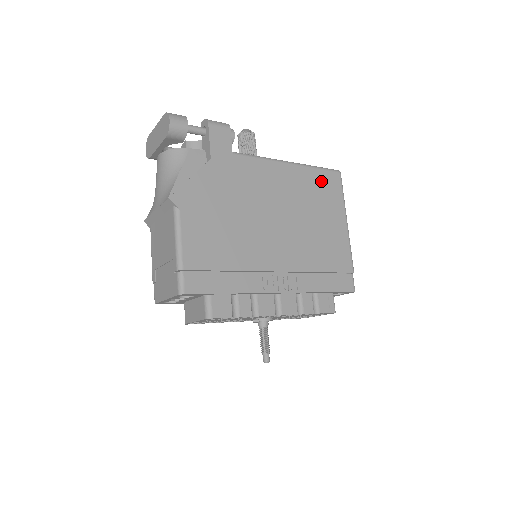
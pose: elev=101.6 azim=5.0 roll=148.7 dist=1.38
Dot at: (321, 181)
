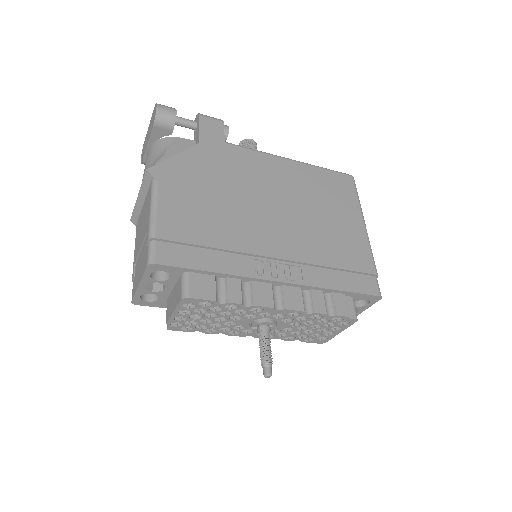
Dot at: (330, 181)
